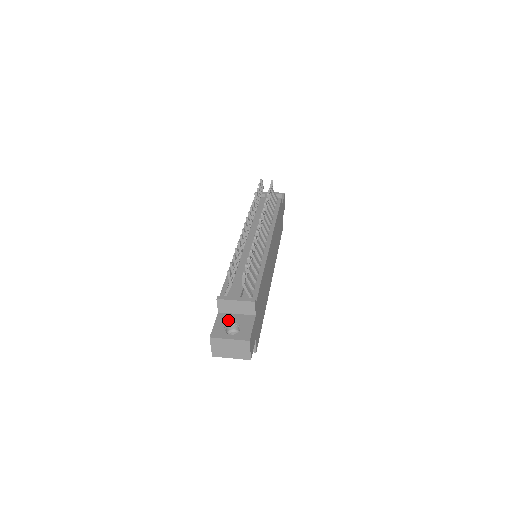
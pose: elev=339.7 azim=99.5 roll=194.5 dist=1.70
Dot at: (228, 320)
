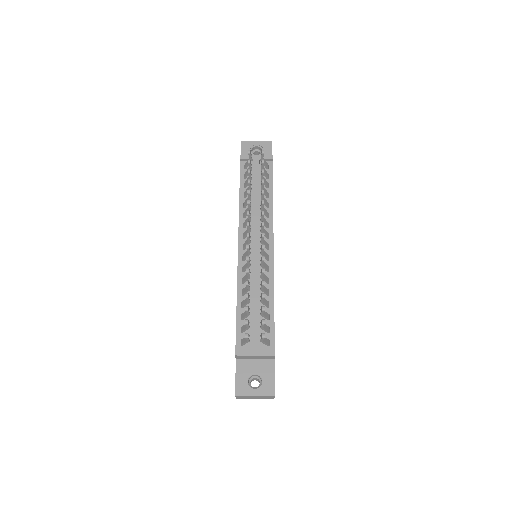
Dot at: (248, 370)
